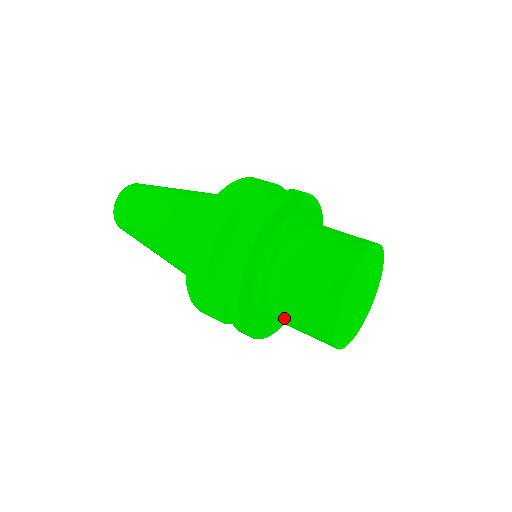
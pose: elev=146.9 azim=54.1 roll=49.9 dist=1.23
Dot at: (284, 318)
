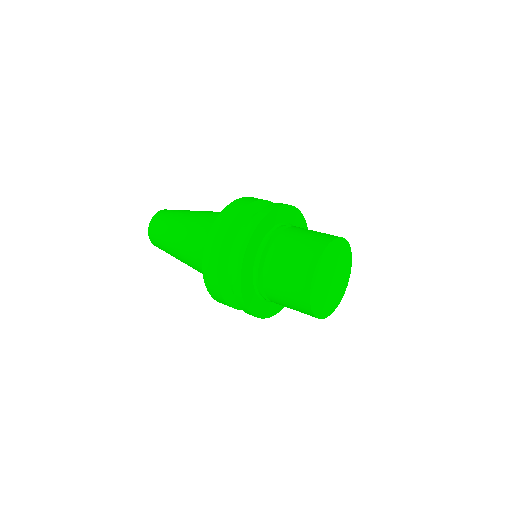
Dot at: occluded
